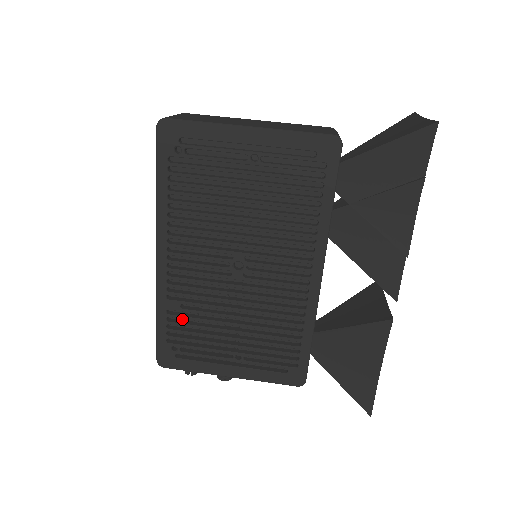
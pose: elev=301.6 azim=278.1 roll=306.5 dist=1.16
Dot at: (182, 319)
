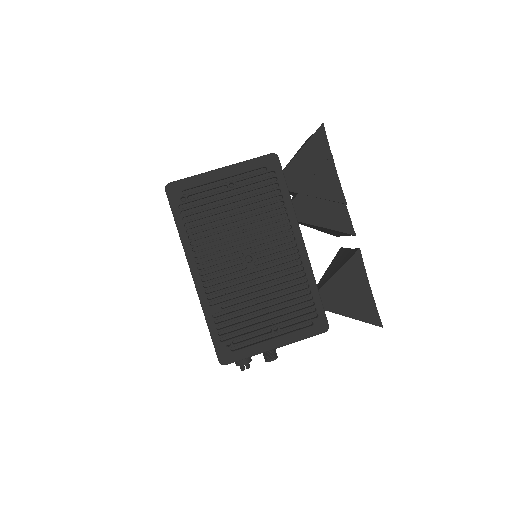
Dot at: (225, 319)
